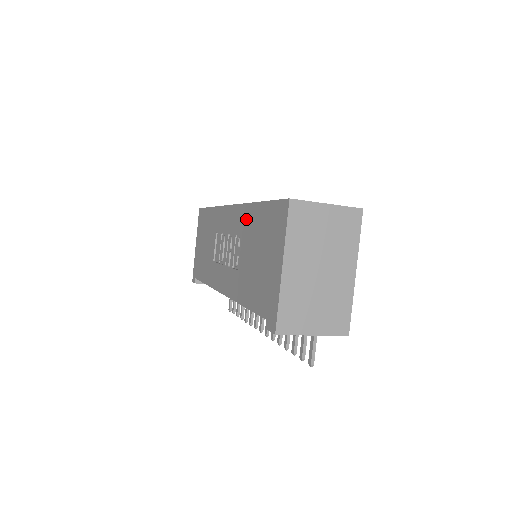
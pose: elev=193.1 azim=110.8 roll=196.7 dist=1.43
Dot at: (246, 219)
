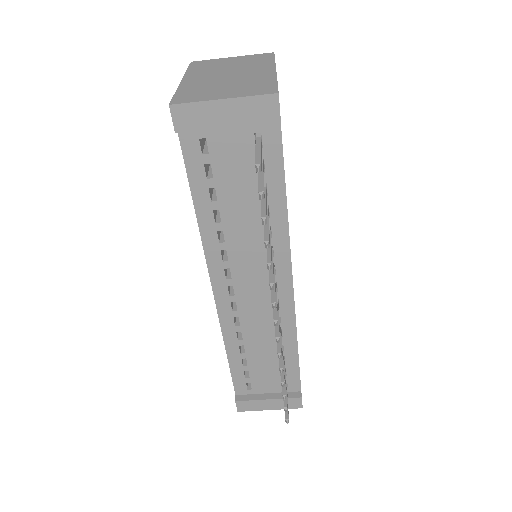
Dot at: occluded
